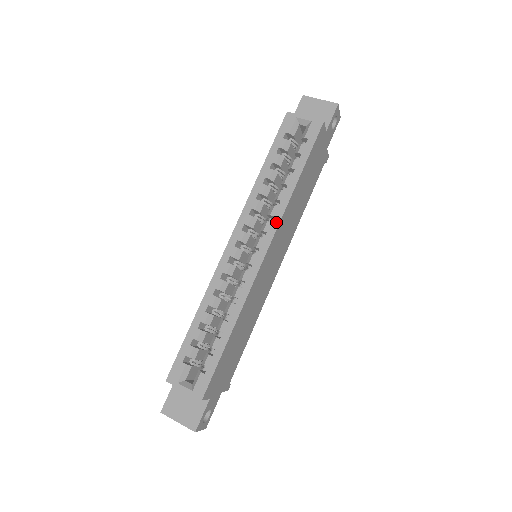
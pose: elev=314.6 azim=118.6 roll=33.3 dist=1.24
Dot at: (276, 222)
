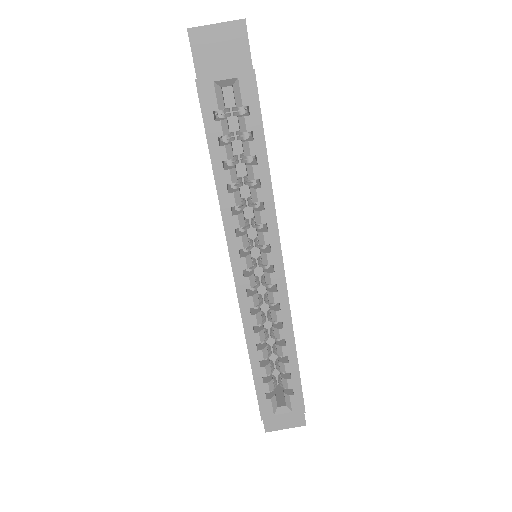
Dot at: (274, 228)
